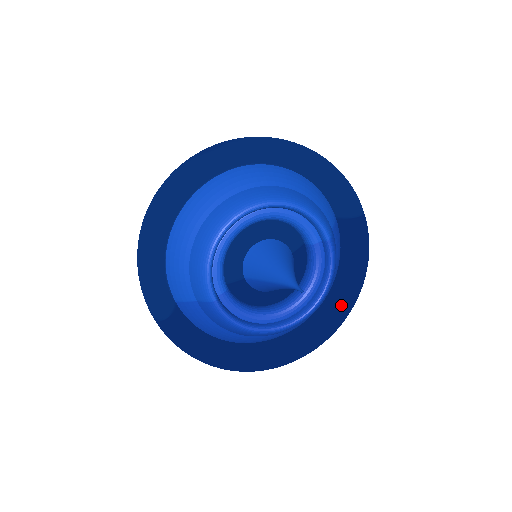
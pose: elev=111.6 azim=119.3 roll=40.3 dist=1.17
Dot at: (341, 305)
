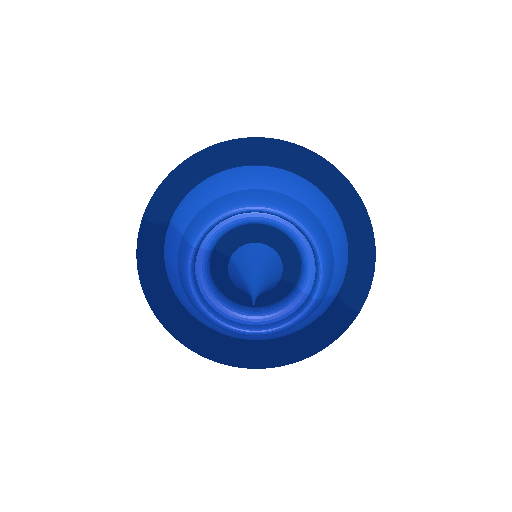
Dot at: (273, 355)
